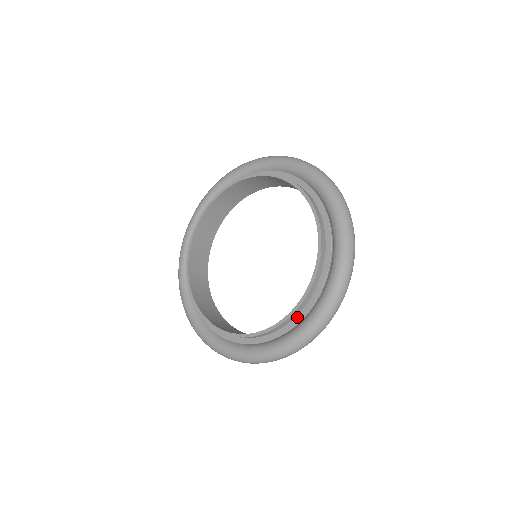
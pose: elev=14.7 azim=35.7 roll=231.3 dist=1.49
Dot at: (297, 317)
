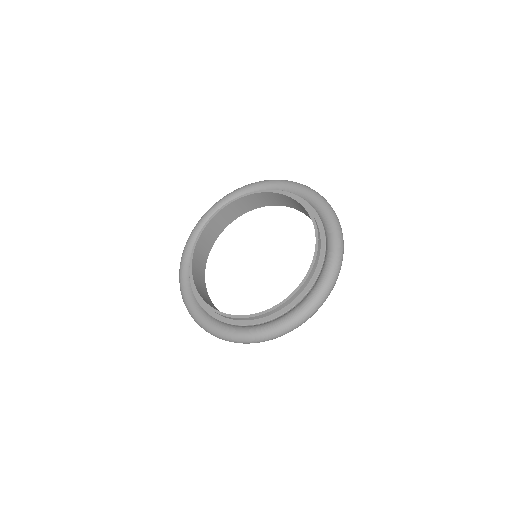
Dot at: (321, 232)
